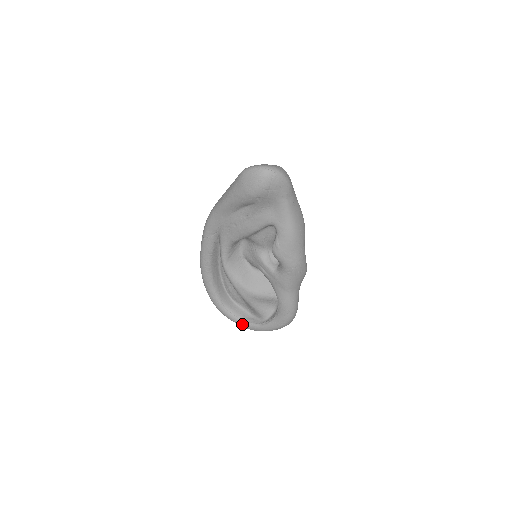
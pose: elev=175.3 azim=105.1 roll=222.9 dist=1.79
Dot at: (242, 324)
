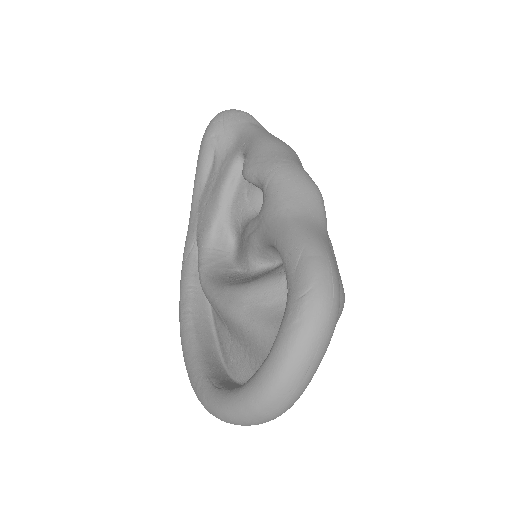
Dot at: (241, 392)
